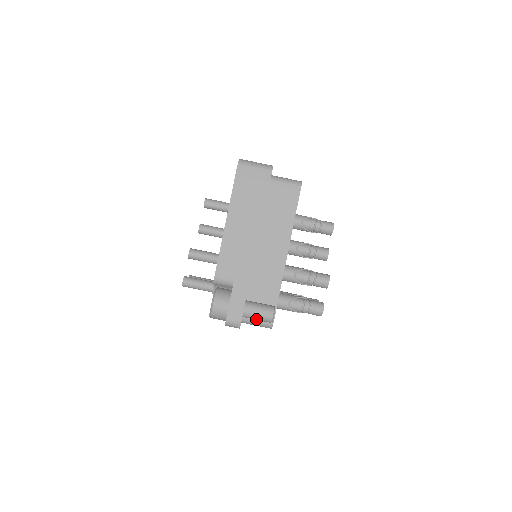
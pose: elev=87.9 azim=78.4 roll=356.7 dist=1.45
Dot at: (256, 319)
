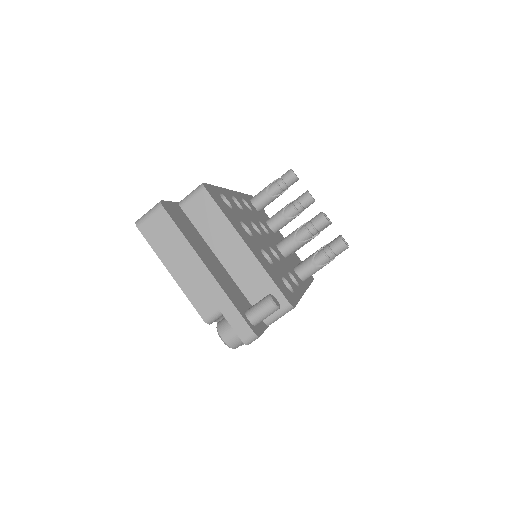
Dot at: (265, 317)
